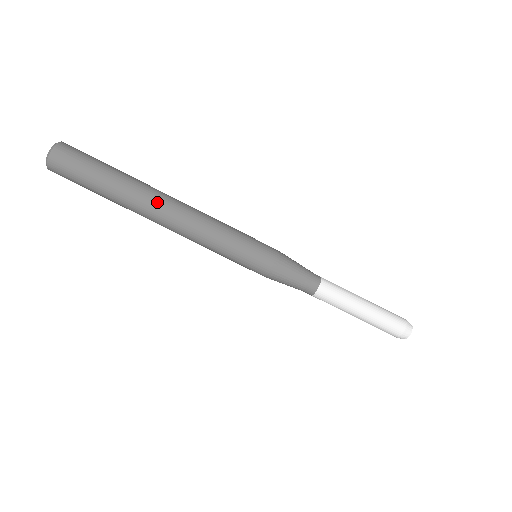
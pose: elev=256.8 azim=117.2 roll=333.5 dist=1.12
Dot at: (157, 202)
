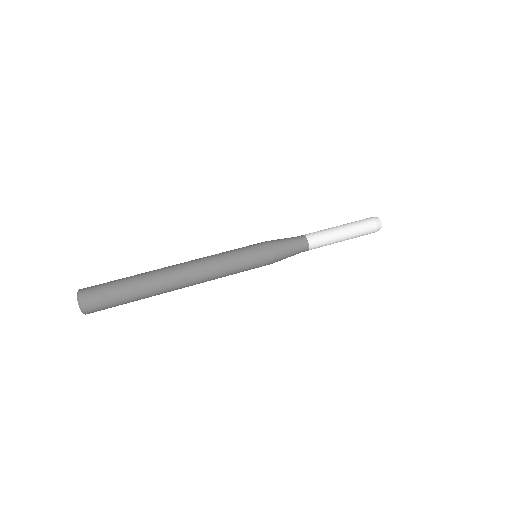
Dot at: occluded
